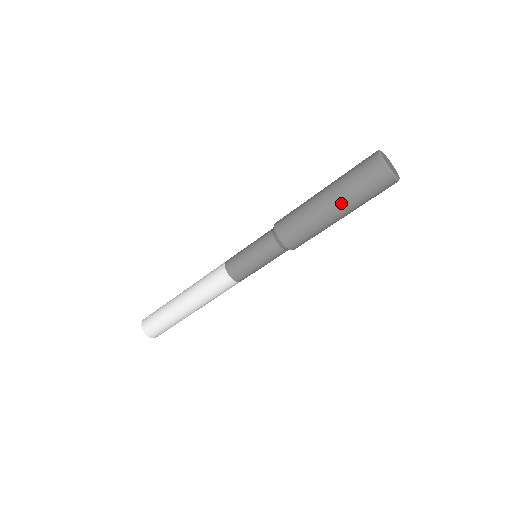
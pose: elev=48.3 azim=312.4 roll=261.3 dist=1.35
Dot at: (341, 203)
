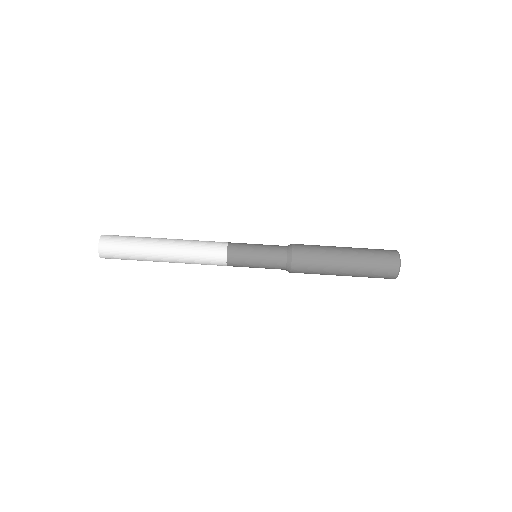
Dot at: (354, 269)
